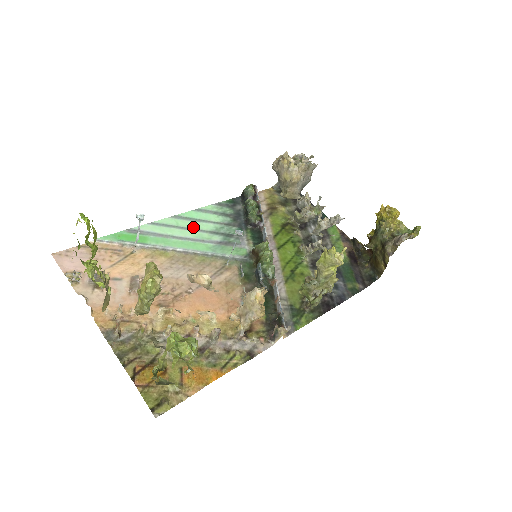
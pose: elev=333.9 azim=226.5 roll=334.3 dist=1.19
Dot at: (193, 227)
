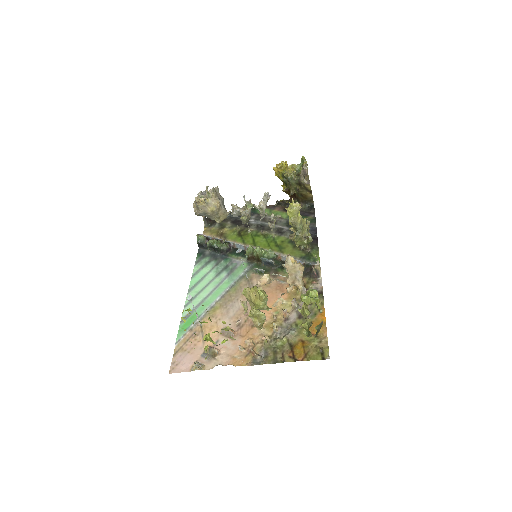
Dot at: (205, 284)
